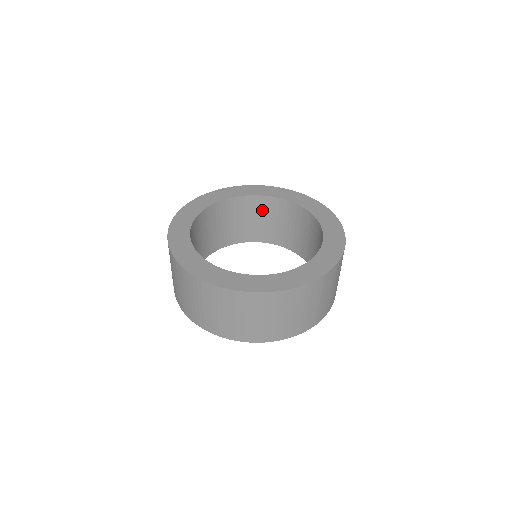
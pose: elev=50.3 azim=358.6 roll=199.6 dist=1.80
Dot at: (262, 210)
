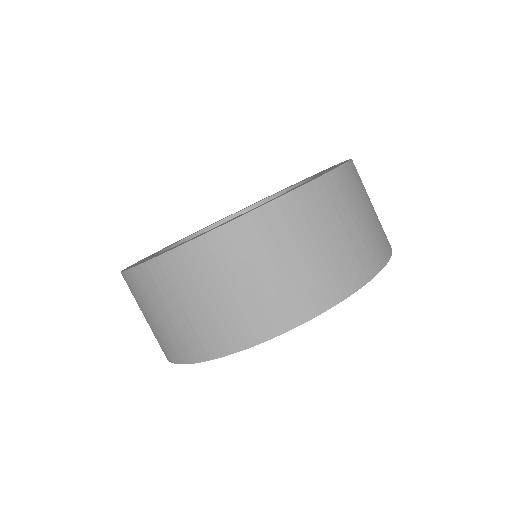
Dot at: occluded
